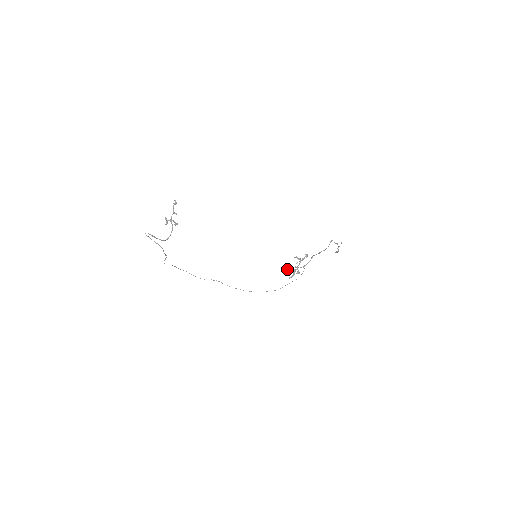
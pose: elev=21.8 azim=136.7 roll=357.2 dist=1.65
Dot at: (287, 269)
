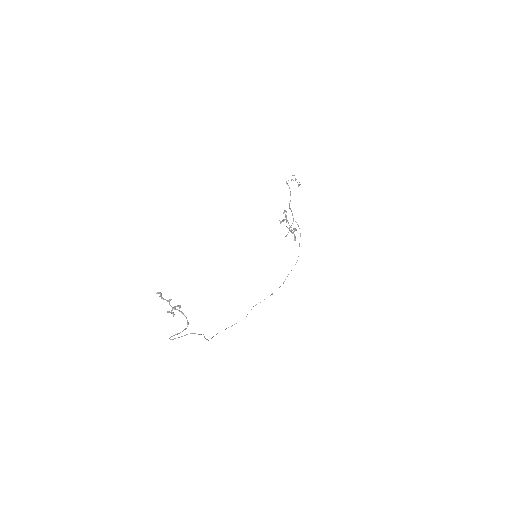
Dot at: occluded
